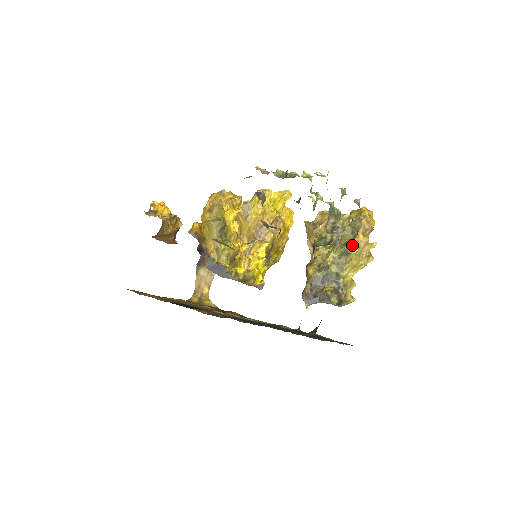
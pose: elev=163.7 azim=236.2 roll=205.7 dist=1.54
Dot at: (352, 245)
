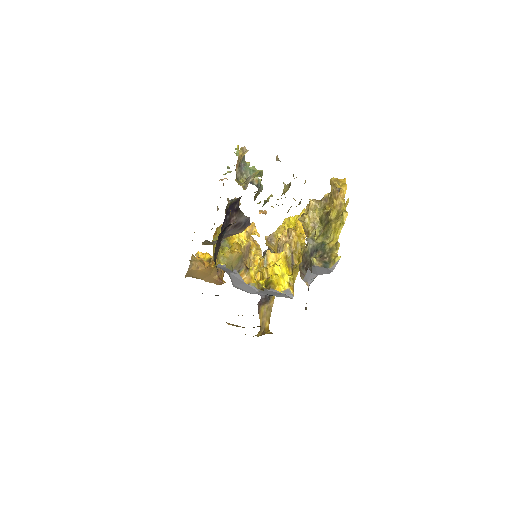
Dot at: (330, 213)
